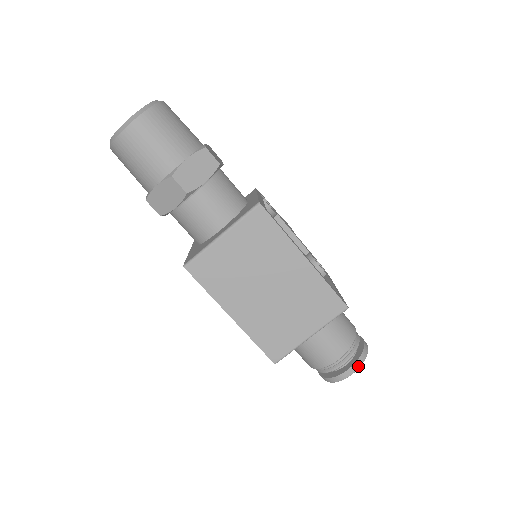
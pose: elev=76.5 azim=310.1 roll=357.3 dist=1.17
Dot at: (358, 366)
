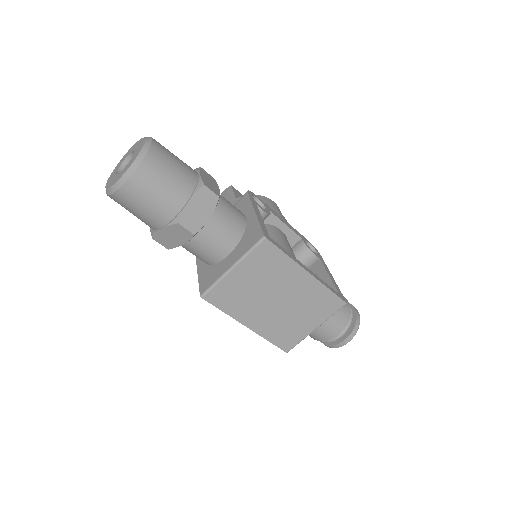
Dot at: (353, 335)
